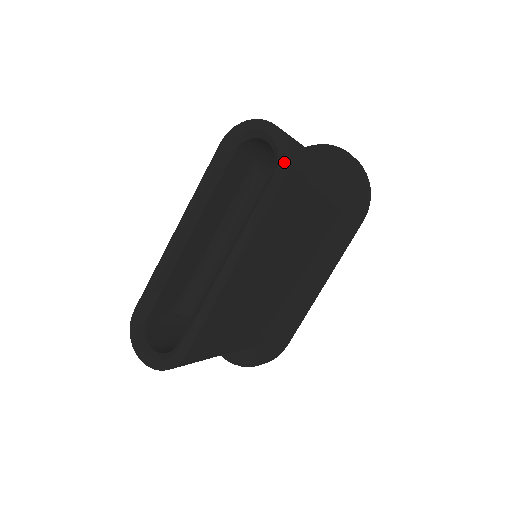
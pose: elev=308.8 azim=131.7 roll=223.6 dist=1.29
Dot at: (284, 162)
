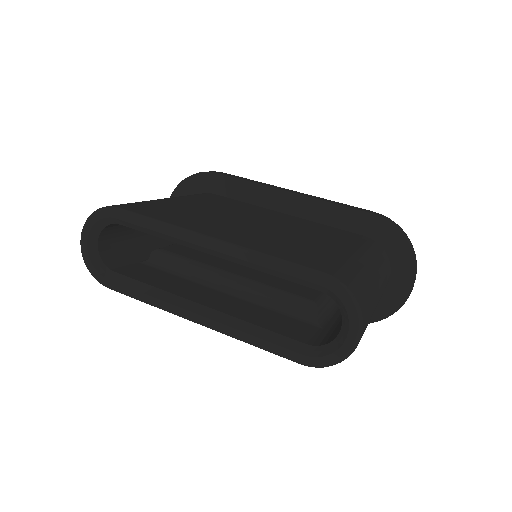
Dot at: (318, 364)
